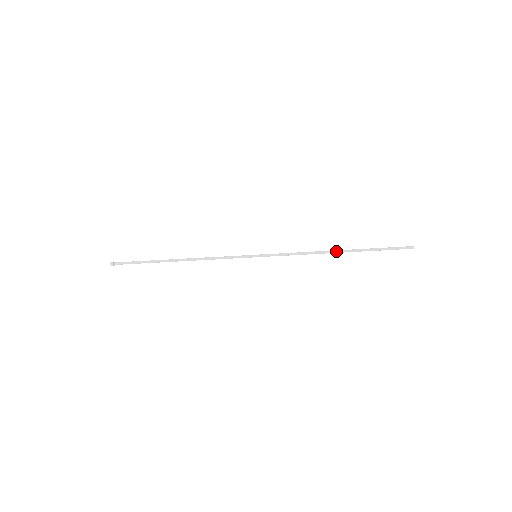
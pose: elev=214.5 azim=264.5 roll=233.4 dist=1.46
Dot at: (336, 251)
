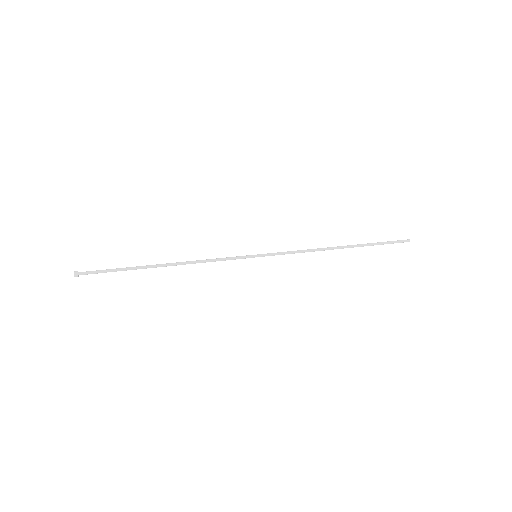
Dot at: occluded
